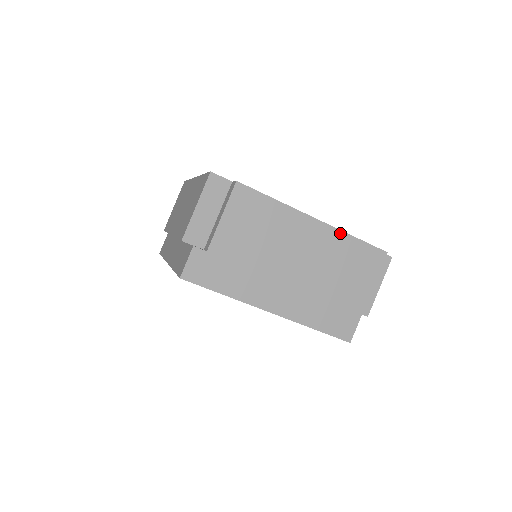
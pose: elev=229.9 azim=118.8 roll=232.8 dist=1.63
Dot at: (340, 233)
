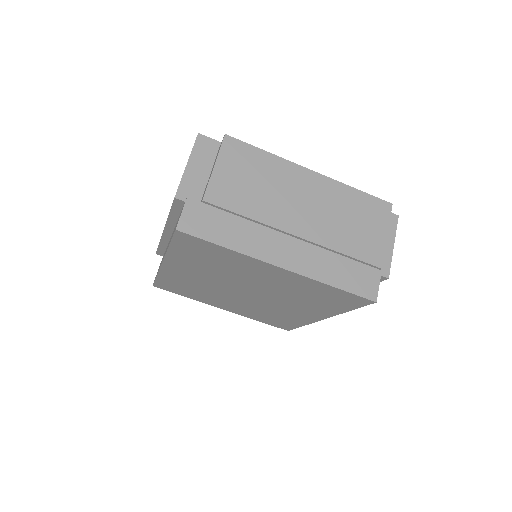
Dot at: (339, 184)
